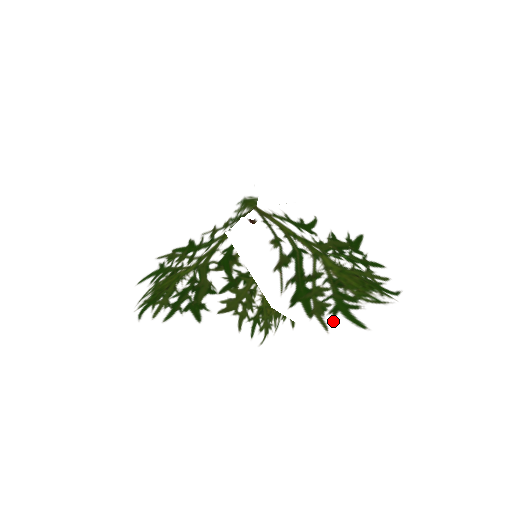
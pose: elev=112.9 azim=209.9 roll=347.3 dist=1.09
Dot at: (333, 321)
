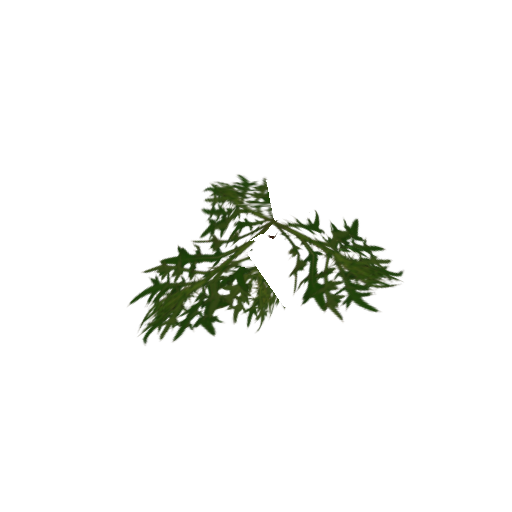
Dot at: (347, 310)
